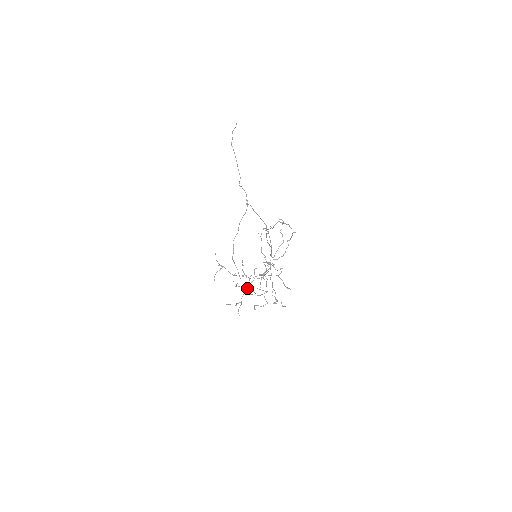
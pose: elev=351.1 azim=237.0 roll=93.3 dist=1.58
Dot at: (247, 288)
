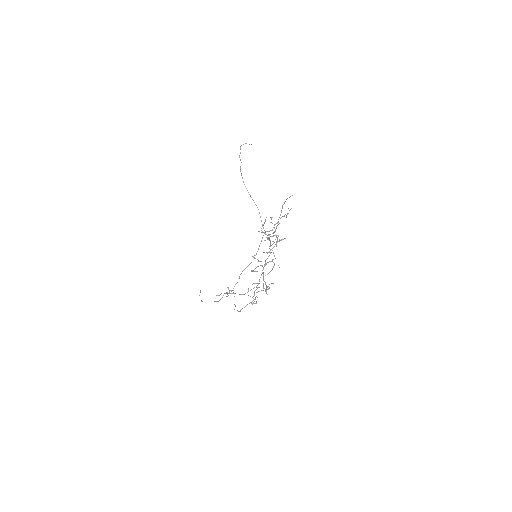
Dot at: occluded
